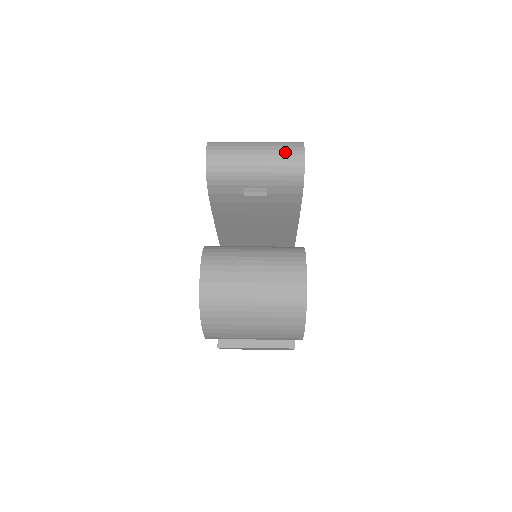
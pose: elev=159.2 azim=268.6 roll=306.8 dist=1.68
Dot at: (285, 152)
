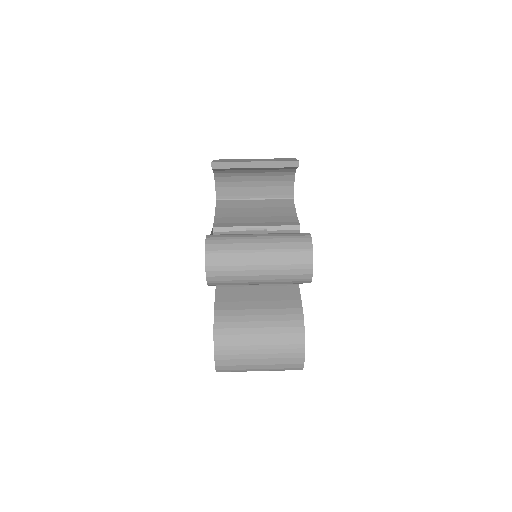
Dot at: (292, 272)
